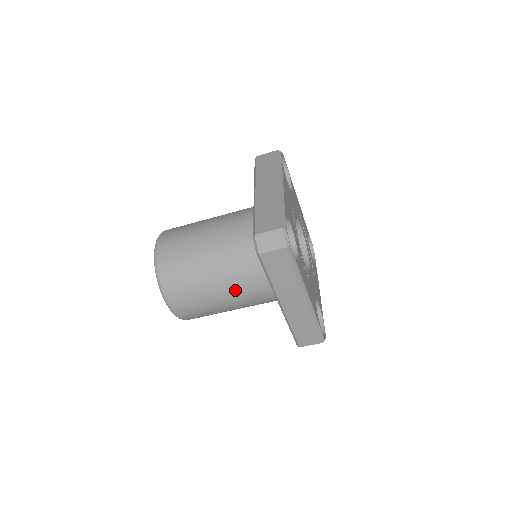
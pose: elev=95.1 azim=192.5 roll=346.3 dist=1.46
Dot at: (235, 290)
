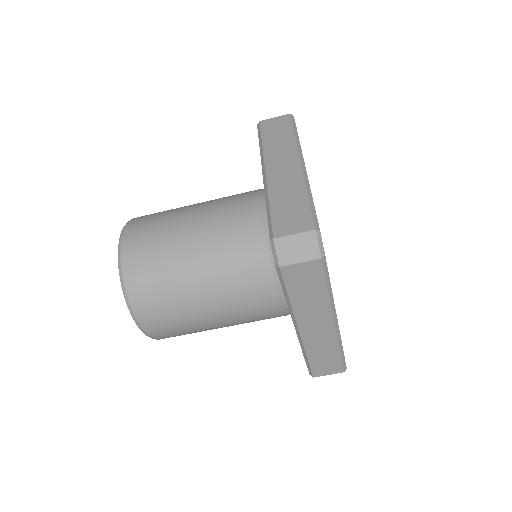
Dot at: (232, 306)
